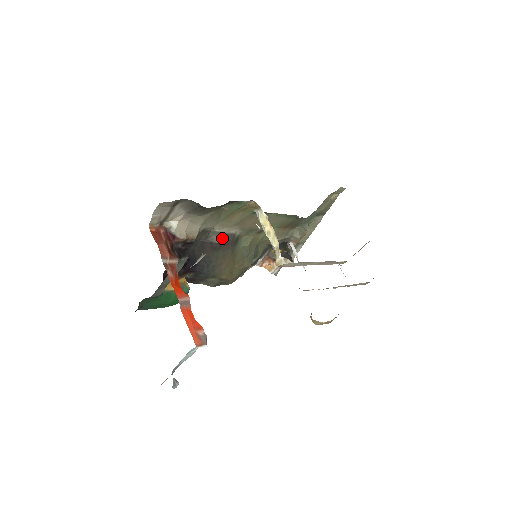
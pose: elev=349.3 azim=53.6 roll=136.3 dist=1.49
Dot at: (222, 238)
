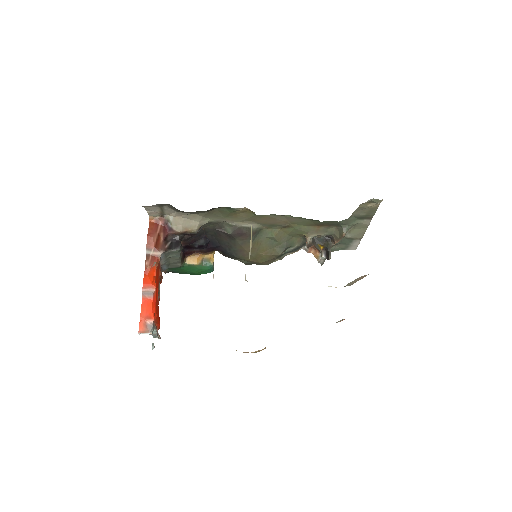
Dot at: (235, 230)
